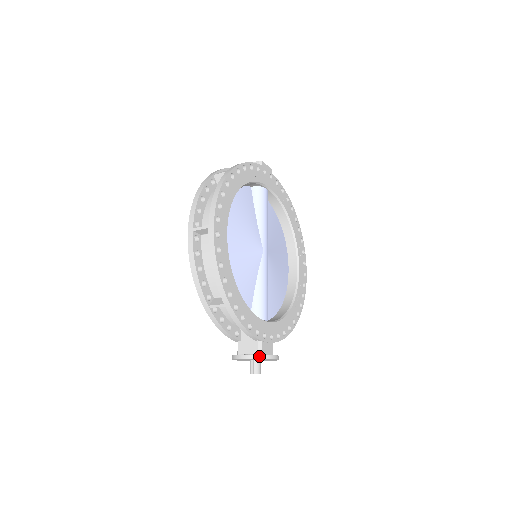
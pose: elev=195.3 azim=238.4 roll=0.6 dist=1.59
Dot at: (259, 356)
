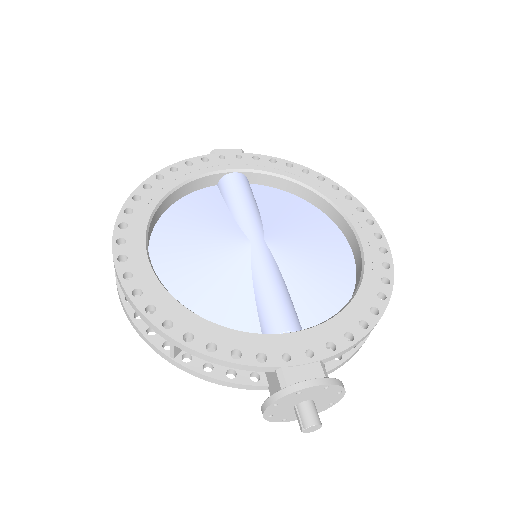
Dot at: (277, 394)
